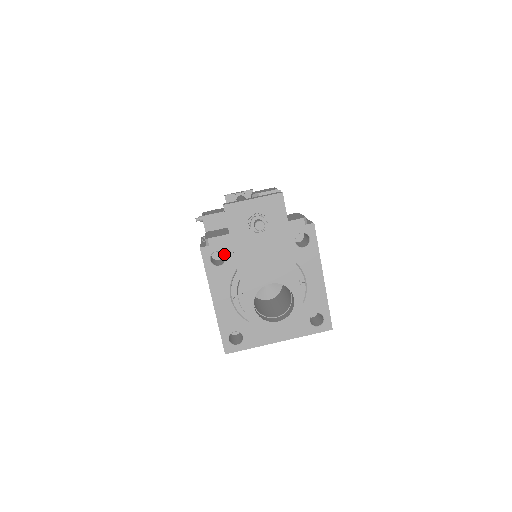
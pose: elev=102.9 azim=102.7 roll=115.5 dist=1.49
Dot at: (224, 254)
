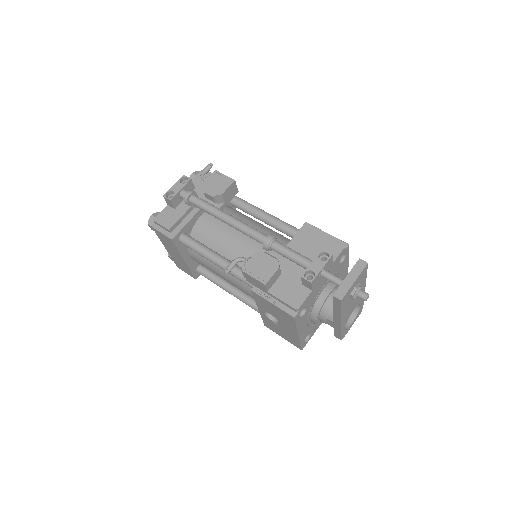
Dot at: (306, 307)
